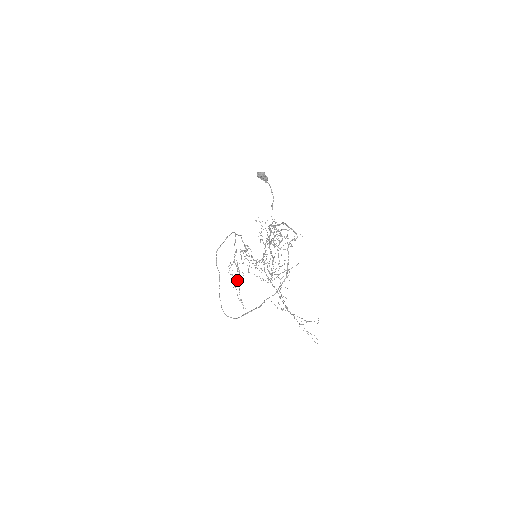
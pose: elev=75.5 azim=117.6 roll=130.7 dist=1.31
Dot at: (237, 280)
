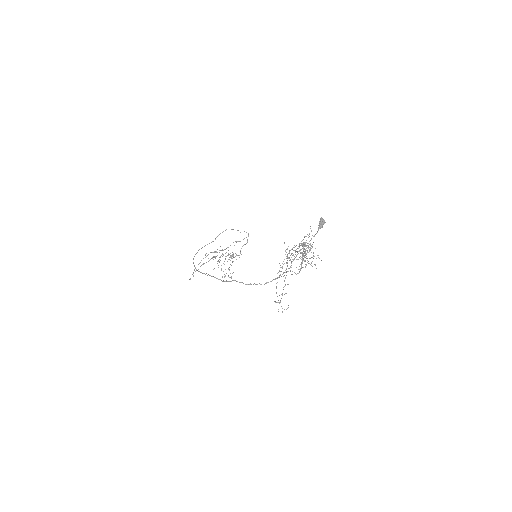
Dot at: (204, 263)
